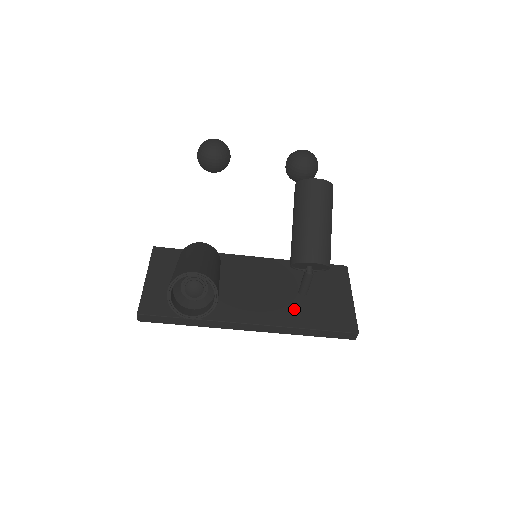
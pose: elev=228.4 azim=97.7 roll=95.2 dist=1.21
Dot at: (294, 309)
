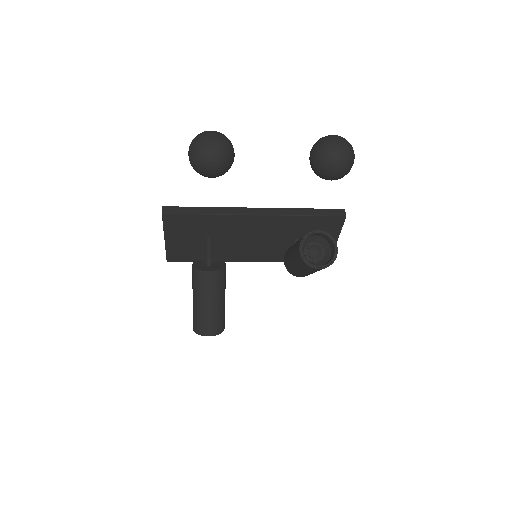
Dot at: (285, 252)
